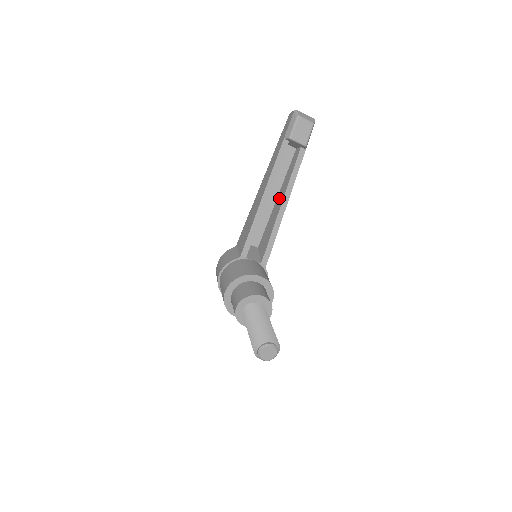
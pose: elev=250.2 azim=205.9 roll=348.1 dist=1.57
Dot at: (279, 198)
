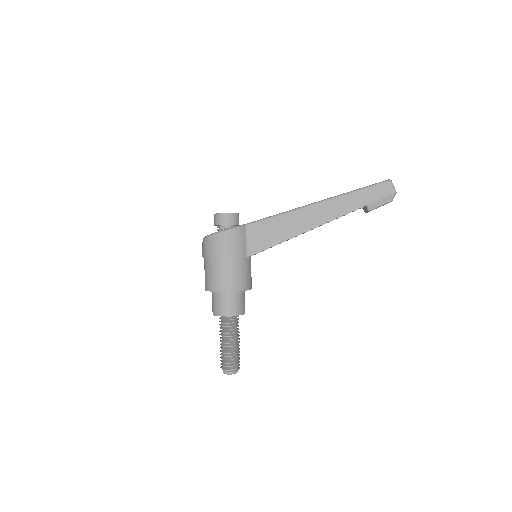
Dot at: occluded
